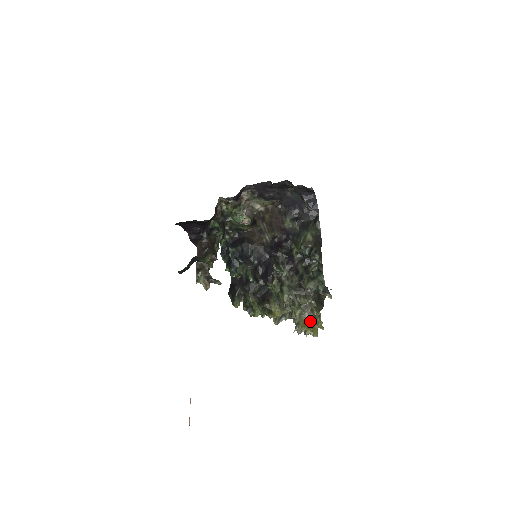
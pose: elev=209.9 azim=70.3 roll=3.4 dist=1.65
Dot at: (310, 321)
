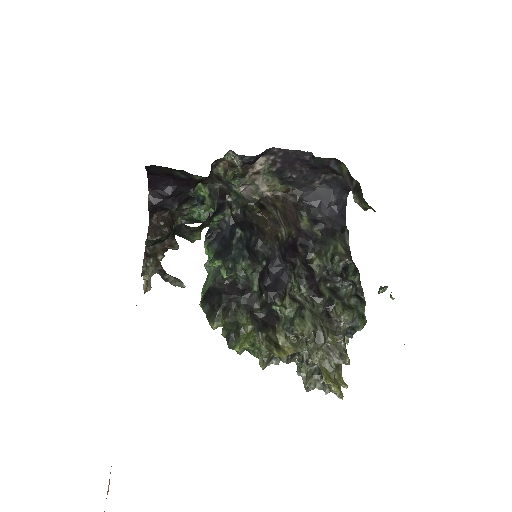
Dot at: (334, 372)
